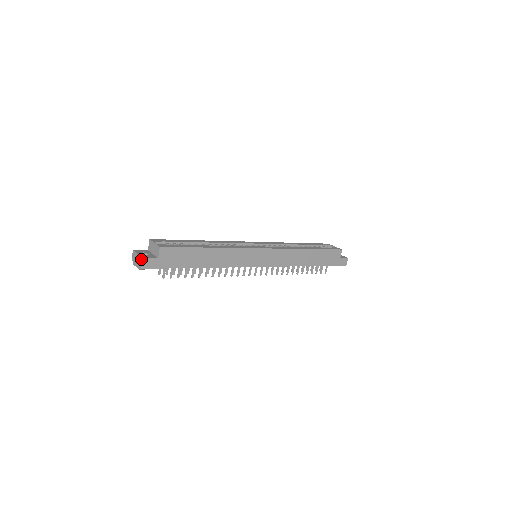
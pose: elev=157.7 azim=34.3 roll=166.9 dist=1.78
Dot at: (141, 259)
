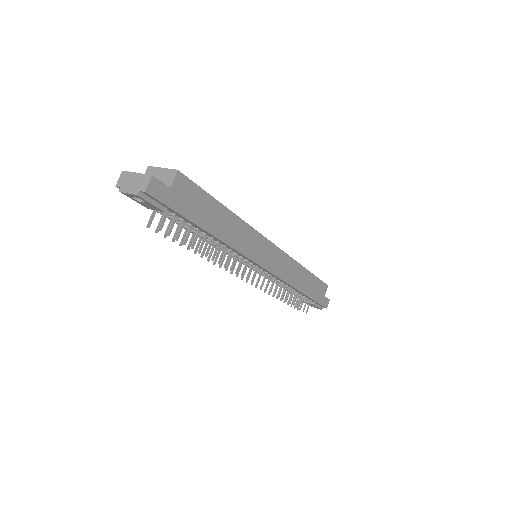
Dot at: (148, 177)
